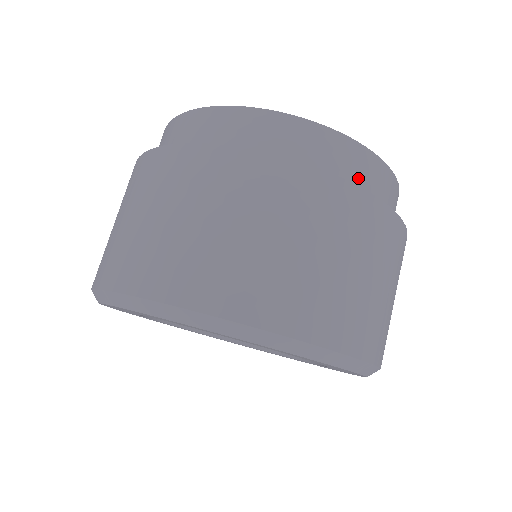
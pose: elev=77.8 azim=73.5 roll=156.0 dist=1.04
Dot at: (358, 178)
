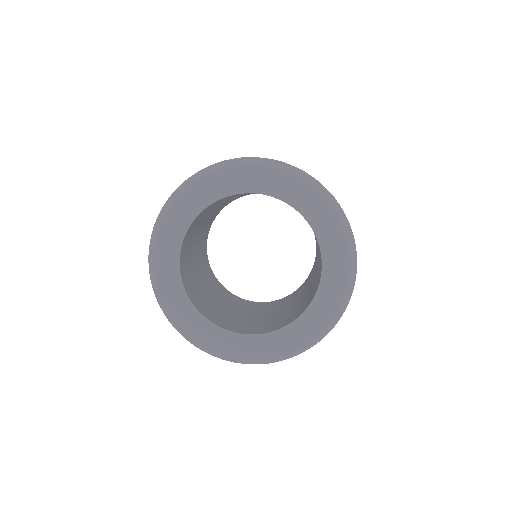
Dot at: occluded
